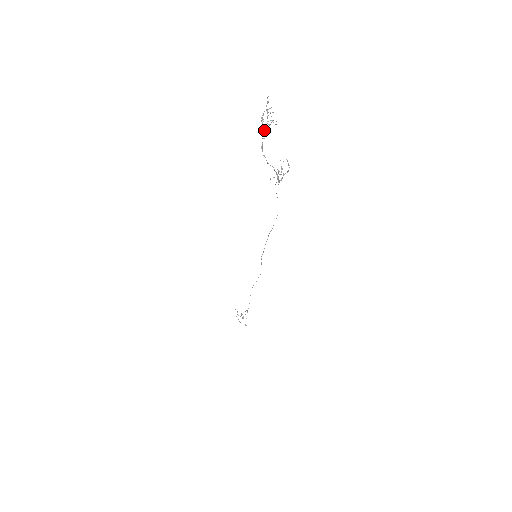
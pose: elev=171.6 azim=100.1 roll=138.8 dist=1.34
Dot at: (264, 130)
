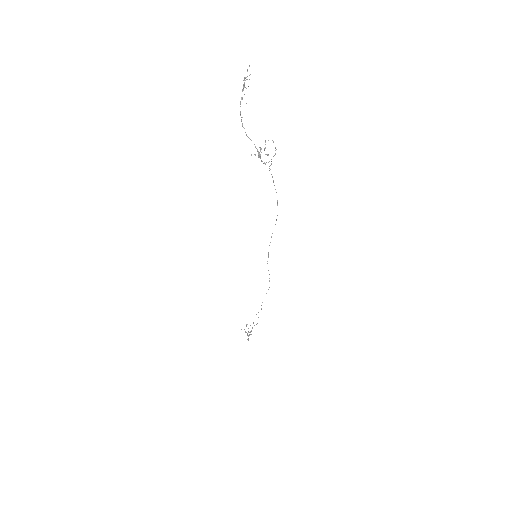
Dot at: (242, 98)
